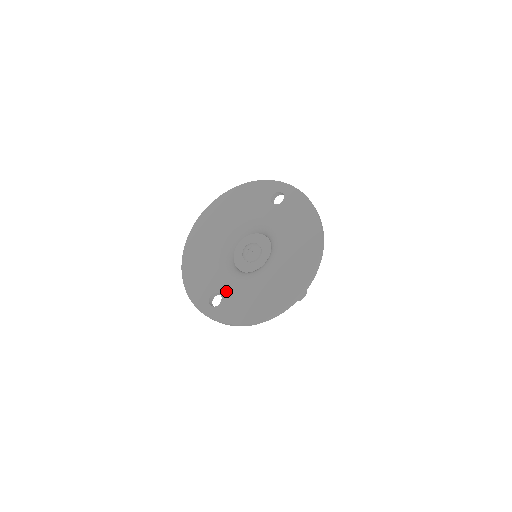
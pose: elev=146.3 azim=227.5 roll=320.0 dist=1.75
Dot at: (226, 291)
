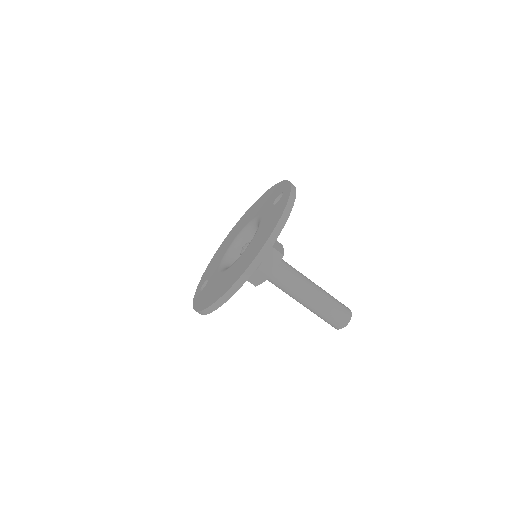
Dot at: (210, 280)
